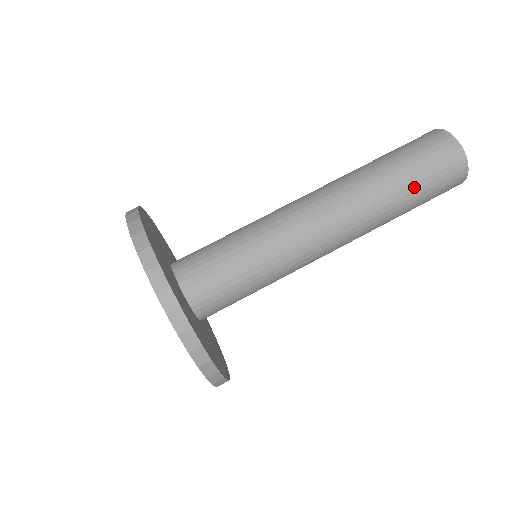
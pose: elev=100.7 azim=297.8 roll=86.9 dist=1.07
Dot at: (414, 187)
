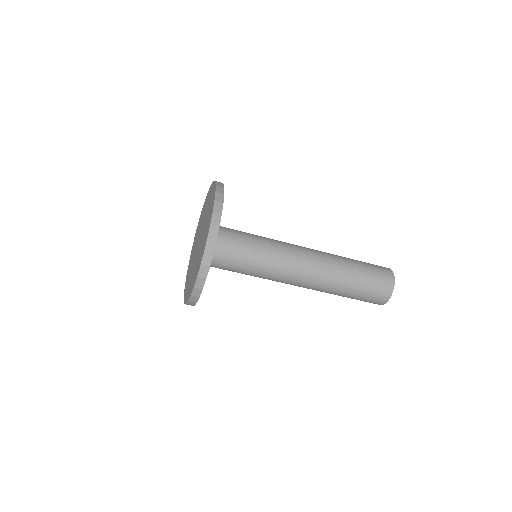
Dot at: (350, 297)
